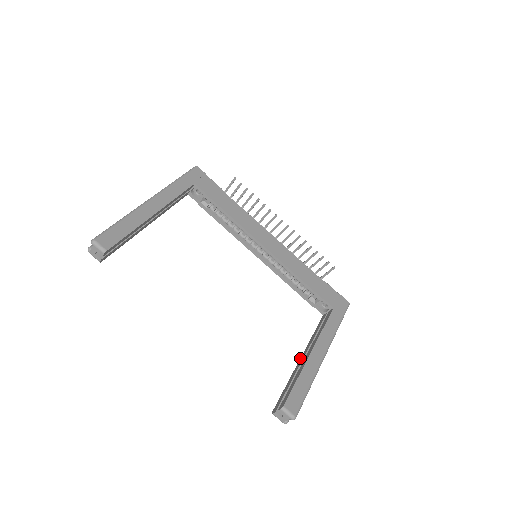
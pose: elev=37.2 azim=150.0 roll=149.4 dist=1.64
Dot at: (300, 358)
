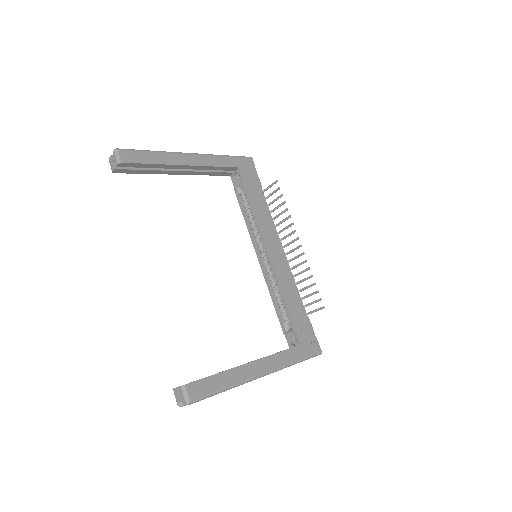
Dot at: occluded
